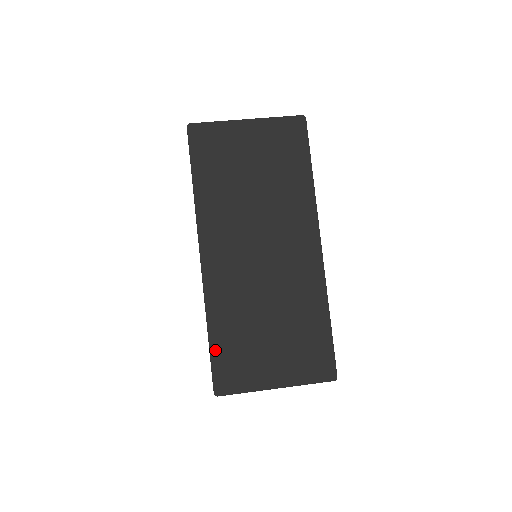
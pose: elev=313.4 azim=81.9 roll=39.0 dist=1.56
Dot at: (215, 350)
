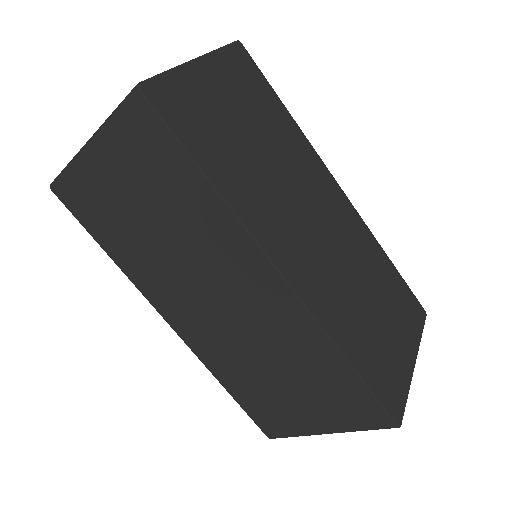
Dot at: (367, 377)
